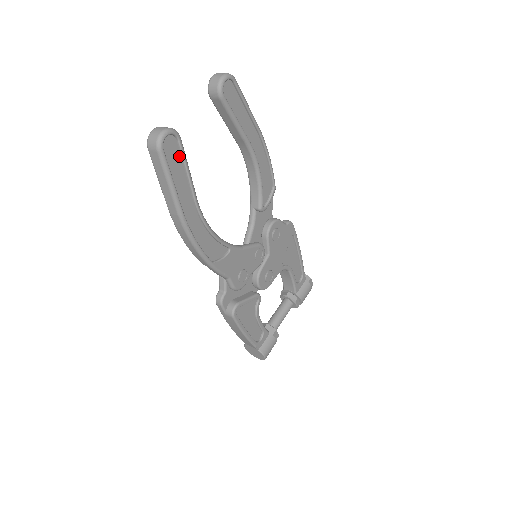
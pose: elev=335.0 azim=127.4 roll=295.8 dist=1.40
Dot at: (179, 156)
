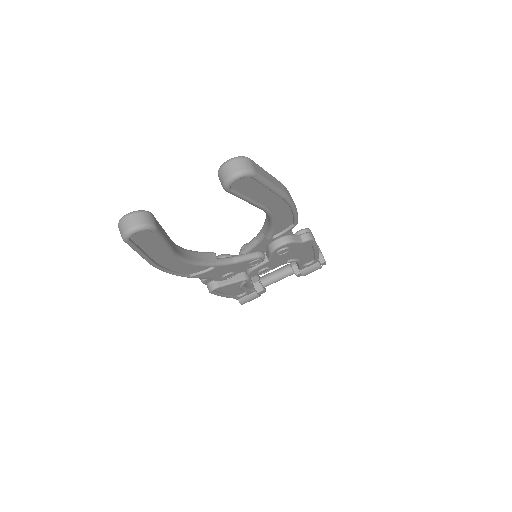
Dot at: (154, 236)
